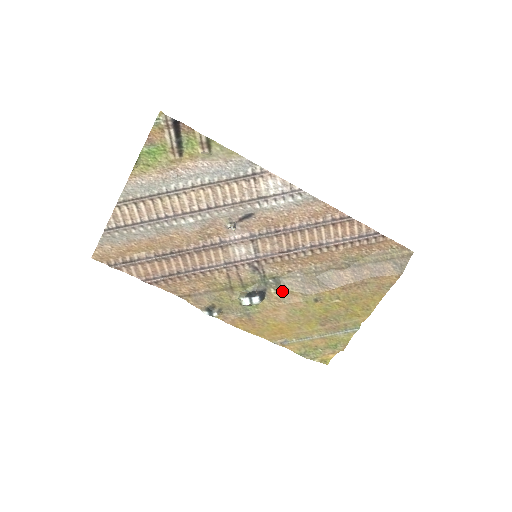
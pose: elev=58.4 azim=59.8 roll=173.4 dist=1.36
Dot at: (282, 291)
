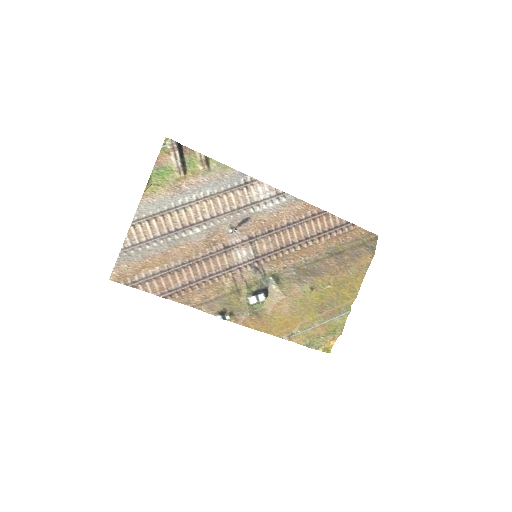
Dot at: (282, 286)
